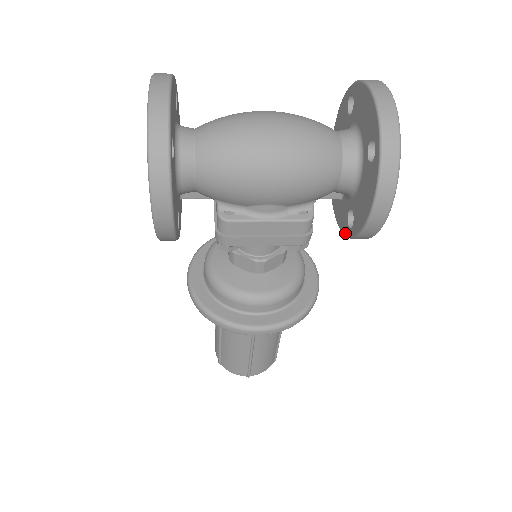
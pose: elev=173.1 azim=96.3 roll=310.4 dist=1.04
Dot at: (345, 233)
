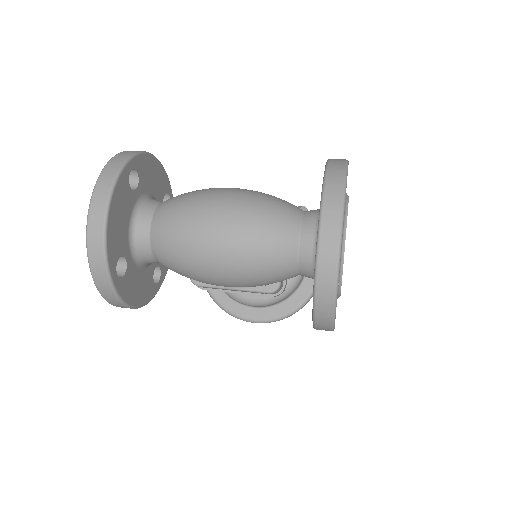
Dot at: occluded
